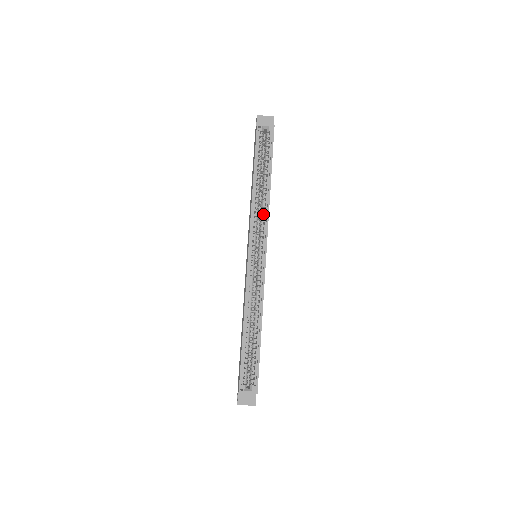
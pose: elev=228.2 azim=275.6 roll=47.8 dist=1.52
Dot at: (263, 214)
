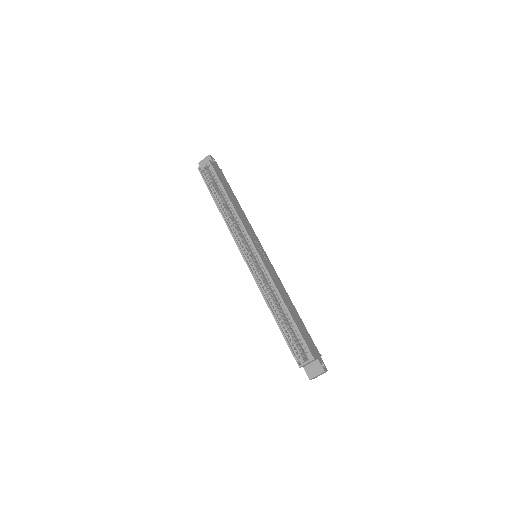
Dot at: (238, 223)
